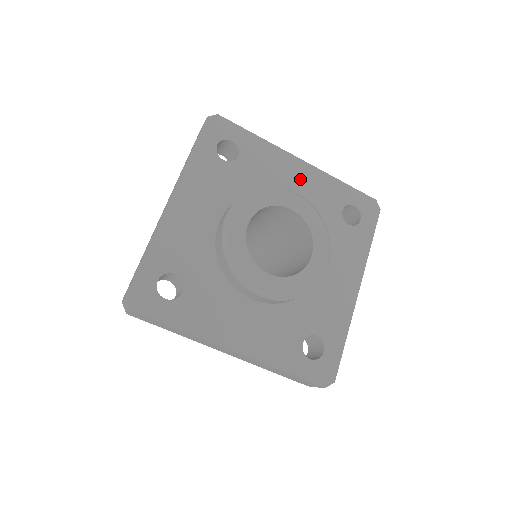
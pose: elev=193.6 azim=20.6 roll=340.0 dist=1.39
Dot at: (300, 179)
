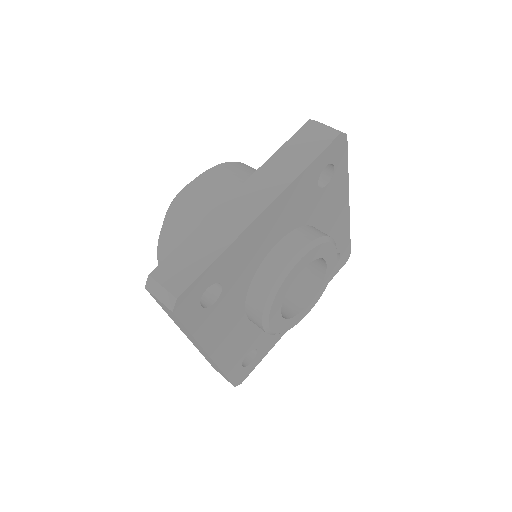
Dot at: (337, 222)
